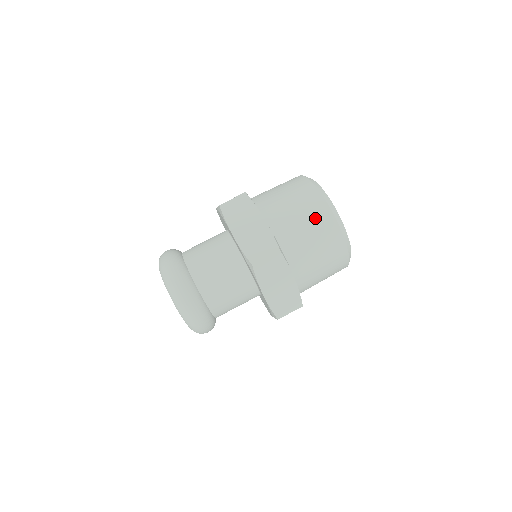
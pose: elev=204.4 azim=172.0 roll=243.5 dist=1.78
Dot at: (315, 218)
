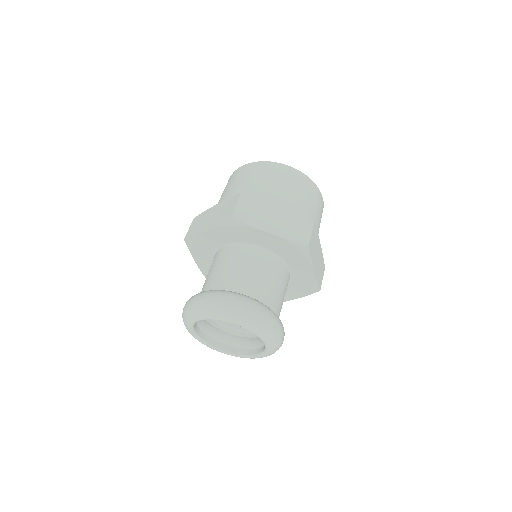
Dot at: (249, 174)
